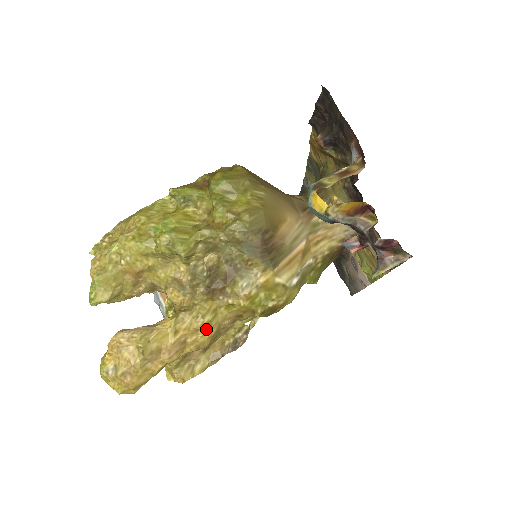
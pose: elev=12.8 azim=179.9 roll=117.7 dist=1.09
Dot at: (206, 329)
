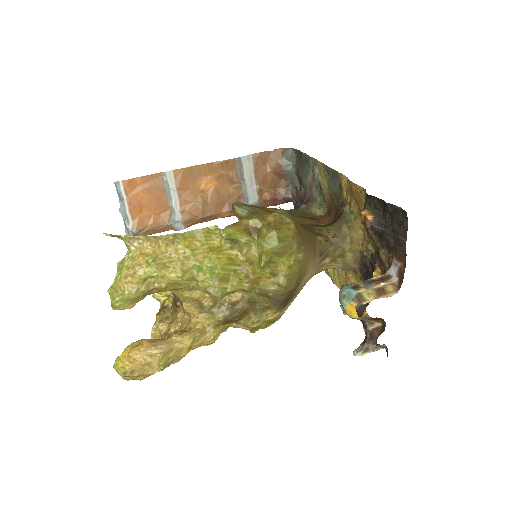
Dot at: occluded
